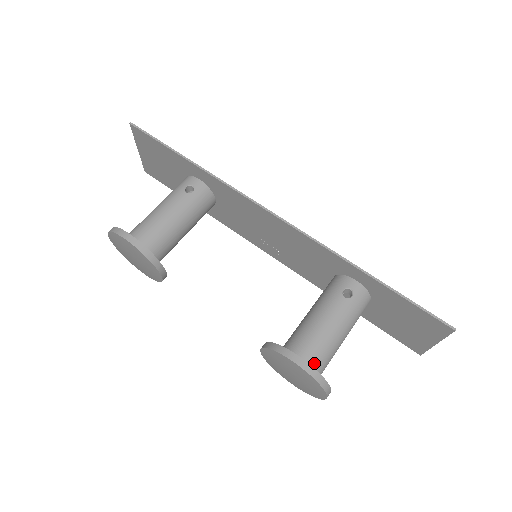
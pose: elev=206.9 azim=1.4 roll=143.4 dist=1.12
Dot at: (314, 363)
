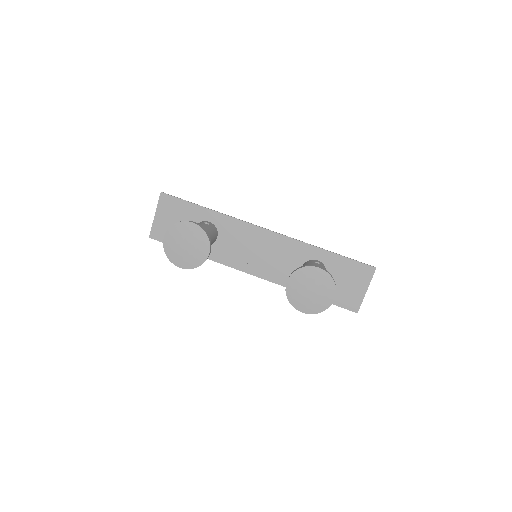
Dot at: occluded
